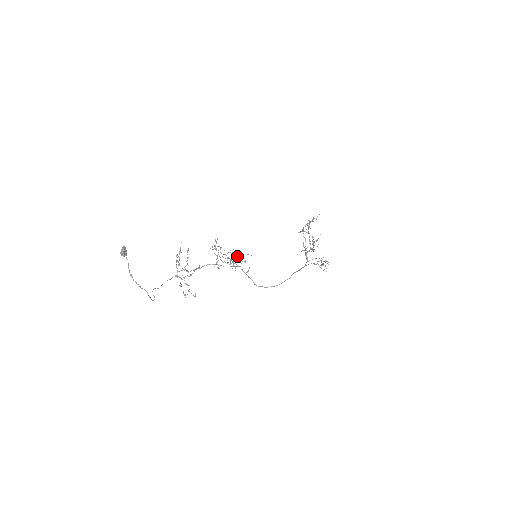
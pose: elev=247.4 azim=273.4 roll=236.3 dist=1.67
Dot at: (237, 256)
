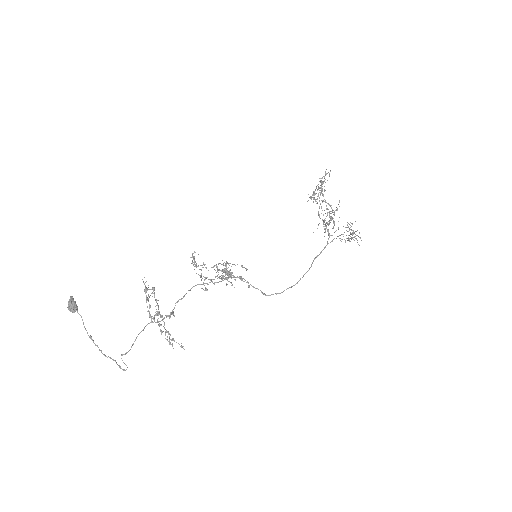
Dot at: occluded
